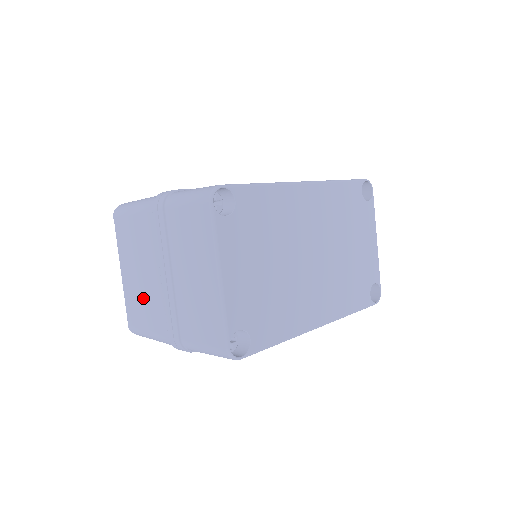
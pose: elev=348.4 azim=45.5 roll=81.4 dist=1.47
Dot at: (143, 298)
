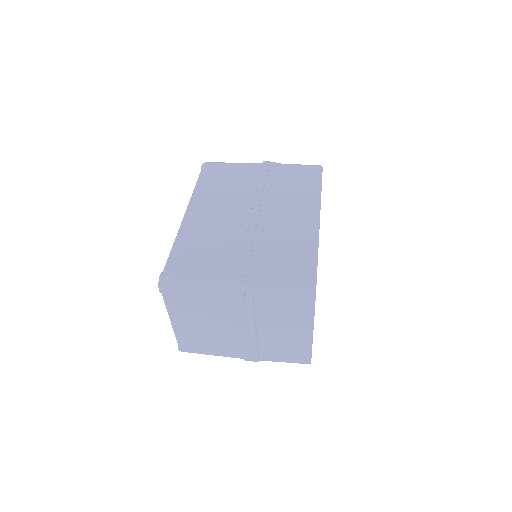
Dot at: (209, 339)
